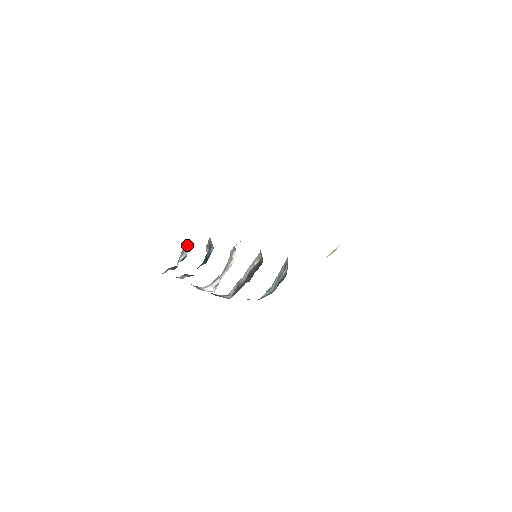
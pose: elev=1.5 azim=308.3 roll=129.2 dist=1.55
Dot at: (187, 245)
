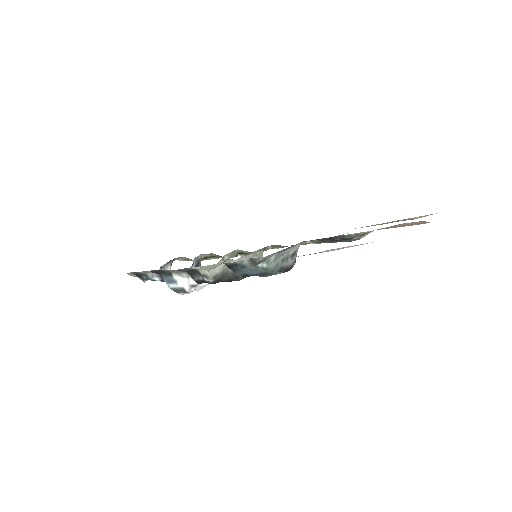
Dot at: (169, 267)
